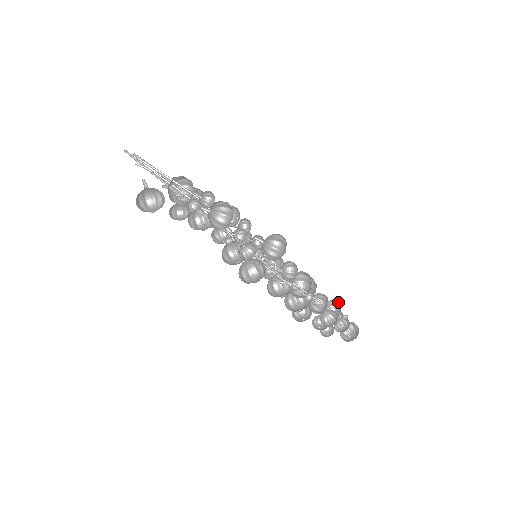
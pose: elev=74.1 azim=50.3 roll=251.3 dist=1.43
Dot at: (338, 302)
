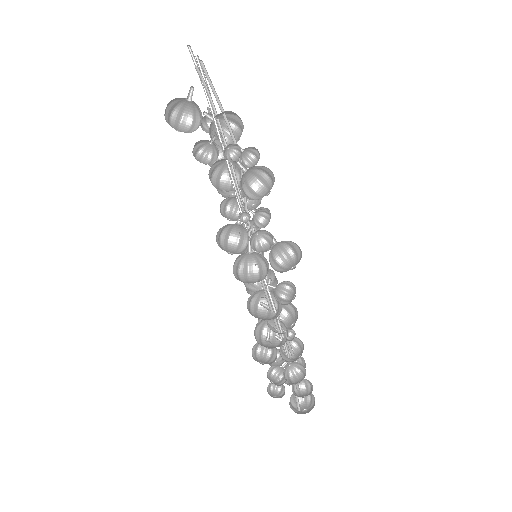
Dot at: (302, 361)
